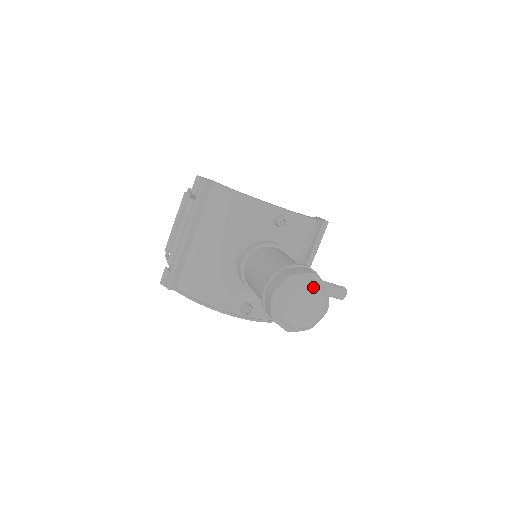
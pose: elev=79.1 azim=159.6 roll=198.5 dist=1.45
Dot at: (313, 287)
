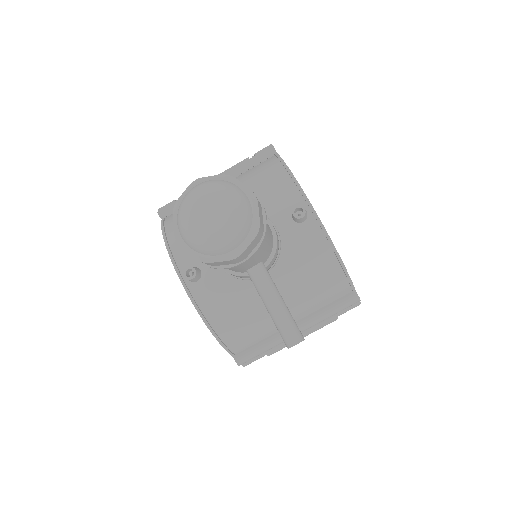
Dot at: (239, 199)
